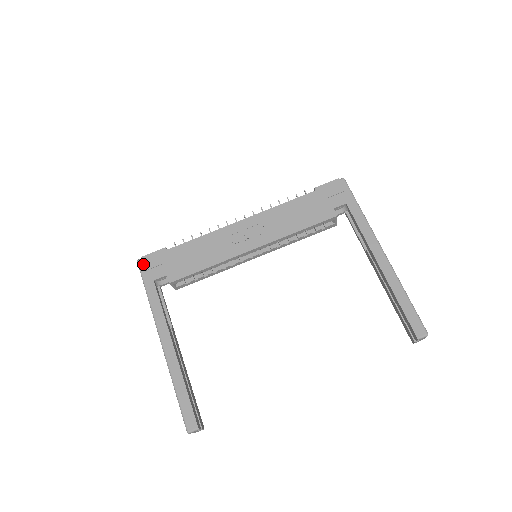
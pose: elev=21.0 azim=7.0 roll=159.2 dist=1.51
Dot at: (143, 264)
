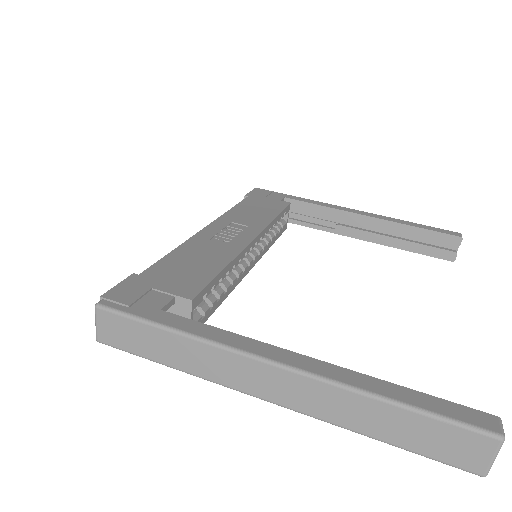
Dot at: (115, 301)
